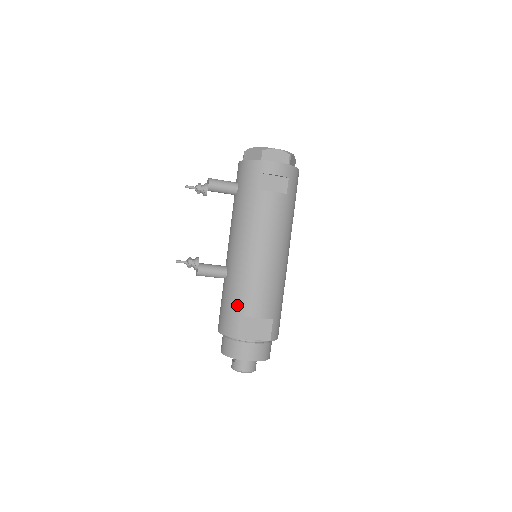
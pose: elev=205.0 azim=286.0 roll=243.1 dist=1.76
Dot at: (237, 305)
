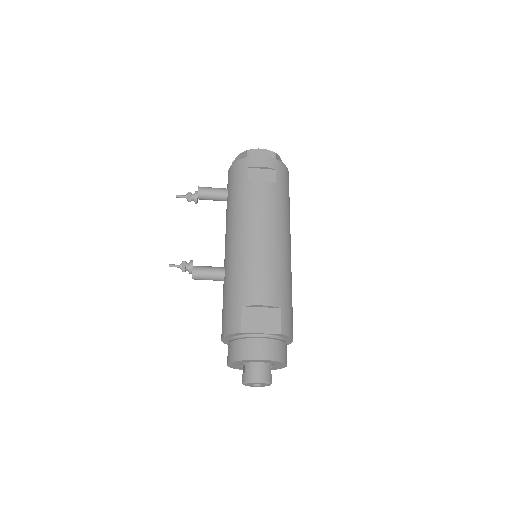
Dot at: (237, 296)
